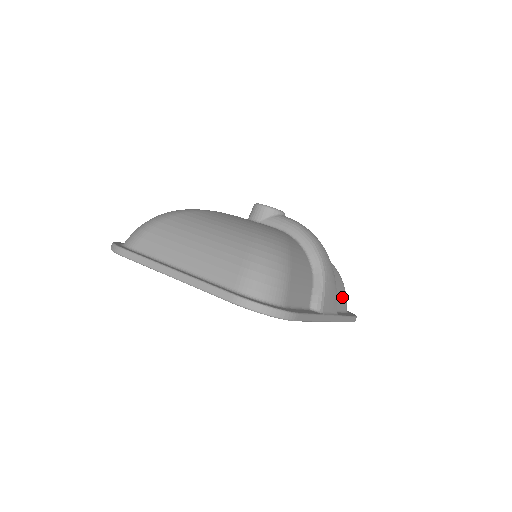
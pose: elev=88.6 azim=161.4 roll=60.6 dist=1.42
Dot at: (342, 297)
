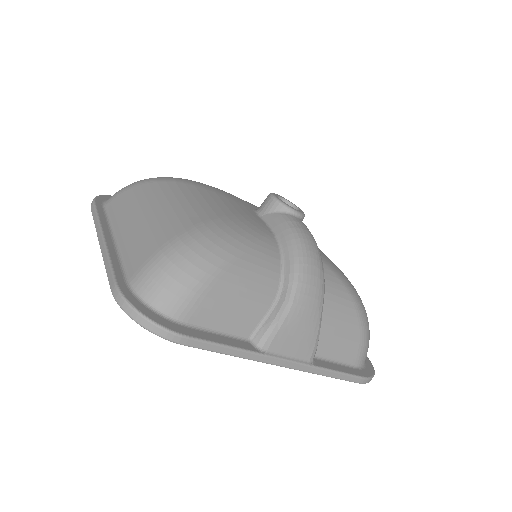
Dot at: (350, 345)
